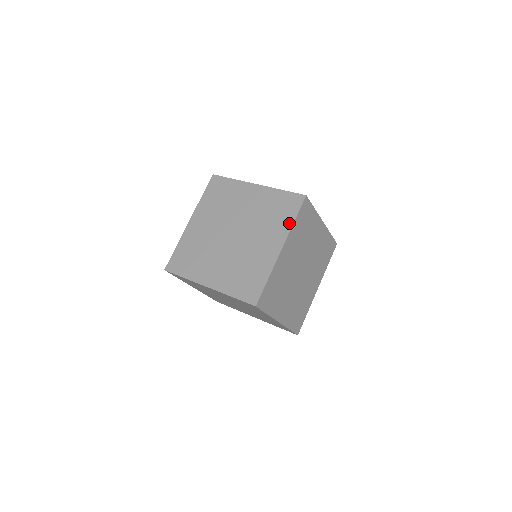
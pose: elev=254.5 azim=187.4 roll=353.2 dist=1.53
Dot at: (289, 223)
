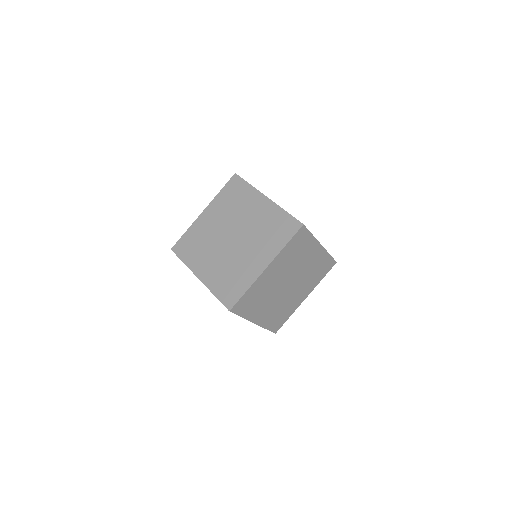
Dot at: (280, 246)
